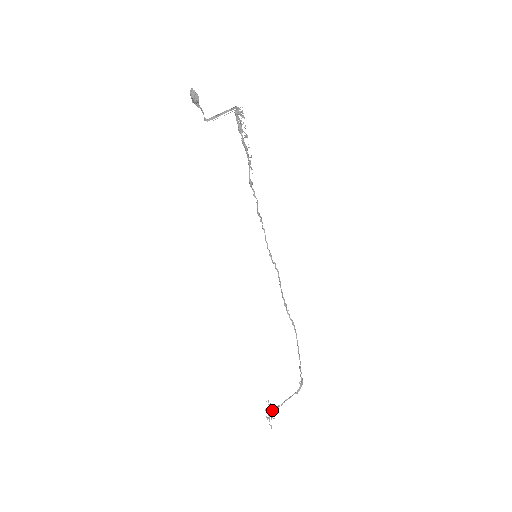
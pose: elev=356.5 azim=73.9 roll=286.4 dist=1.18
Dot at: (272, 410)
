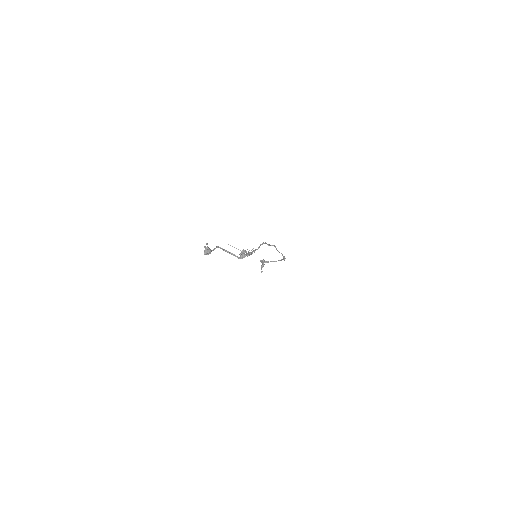
Dot at: occluded
